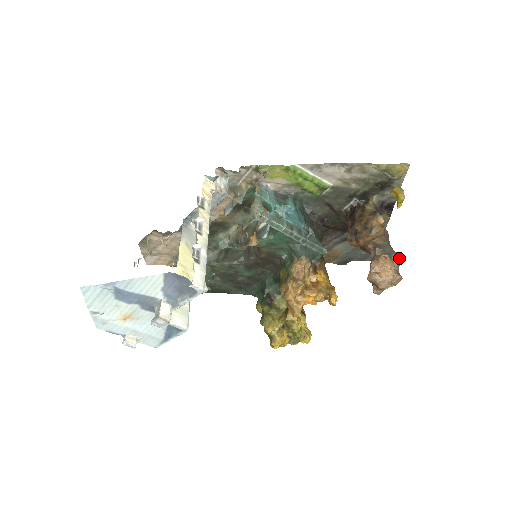
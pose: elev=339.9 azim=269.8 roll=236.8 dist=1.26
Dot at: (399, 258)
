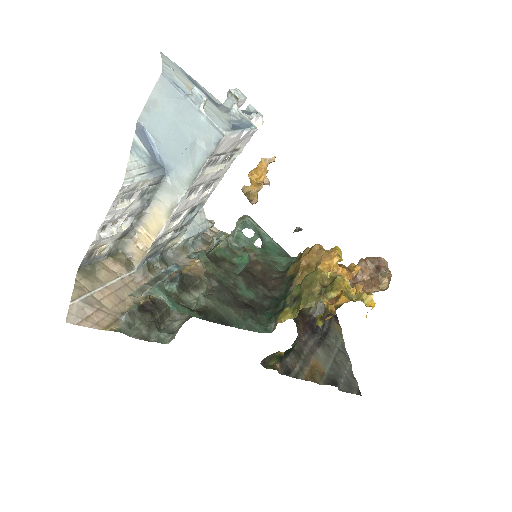
Dot at: occluded
